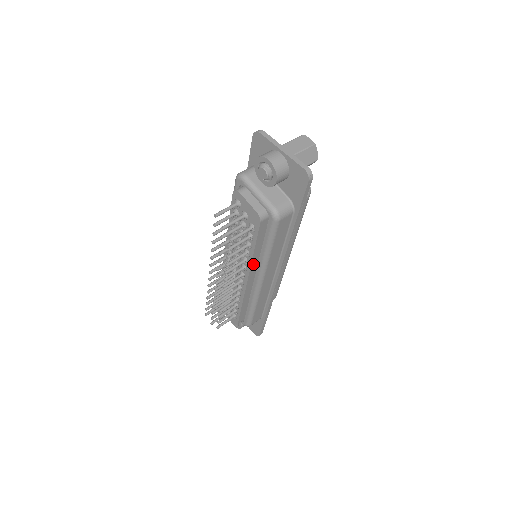
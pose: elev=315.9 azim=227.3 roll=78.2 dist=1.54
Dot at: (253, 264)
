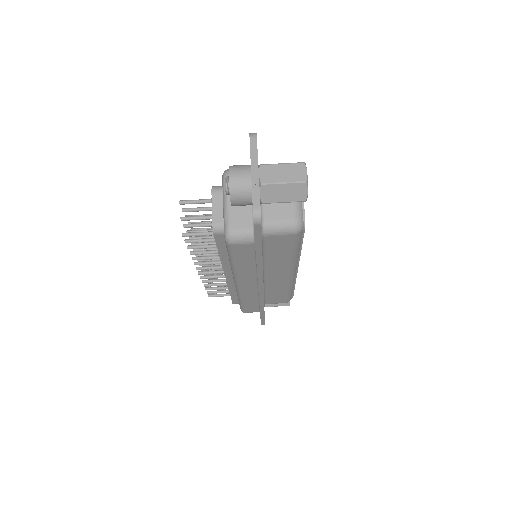
Dot at: (226, 265)
